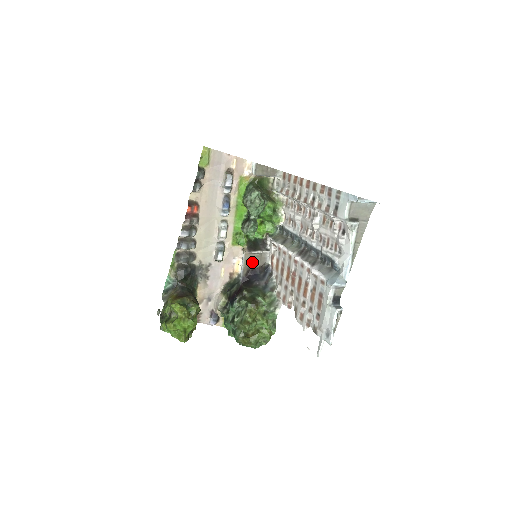
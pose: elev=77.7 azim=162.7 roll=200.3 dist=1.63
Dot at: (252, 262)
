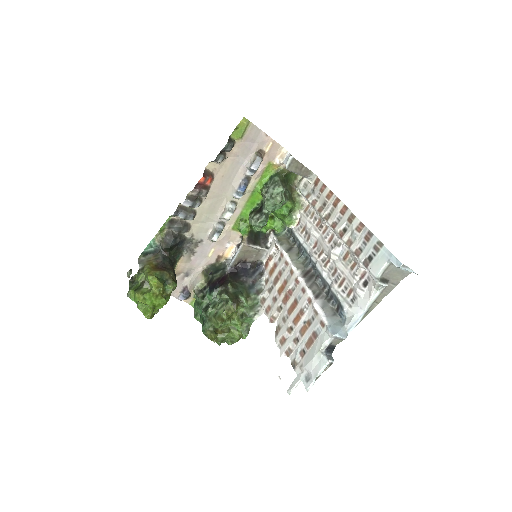
Dot at: (247, 255)
